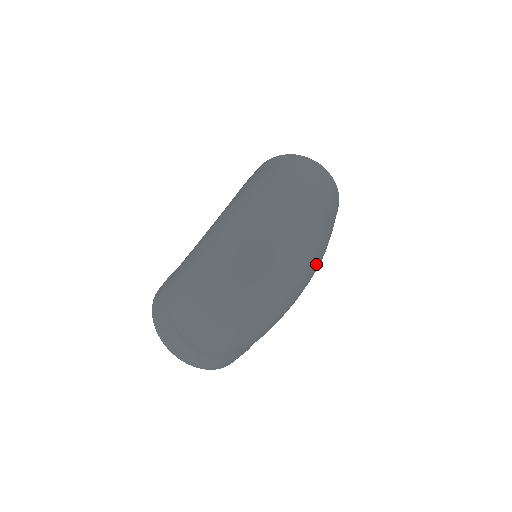
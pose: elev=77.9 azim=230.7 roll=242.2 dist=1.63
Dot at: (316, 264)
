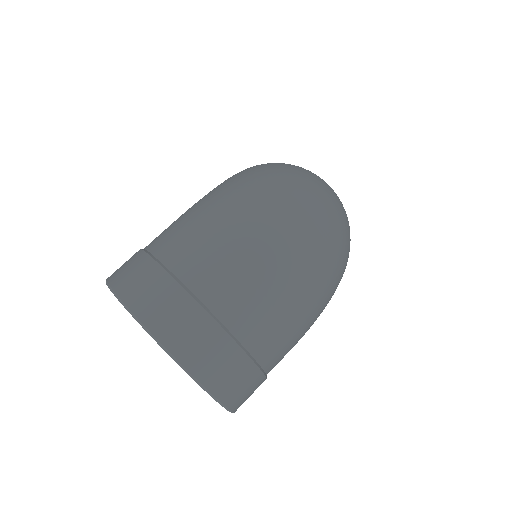
Dot at: occluded
